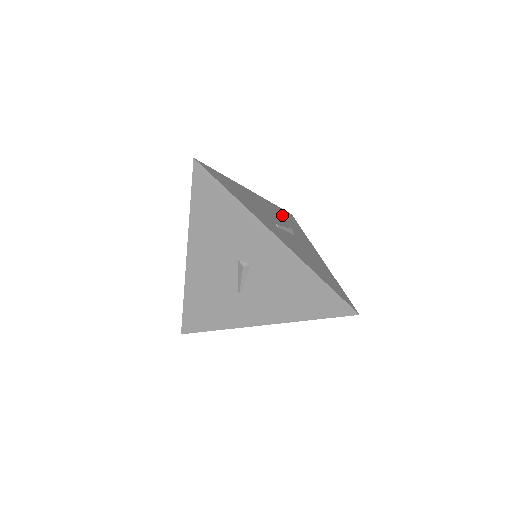
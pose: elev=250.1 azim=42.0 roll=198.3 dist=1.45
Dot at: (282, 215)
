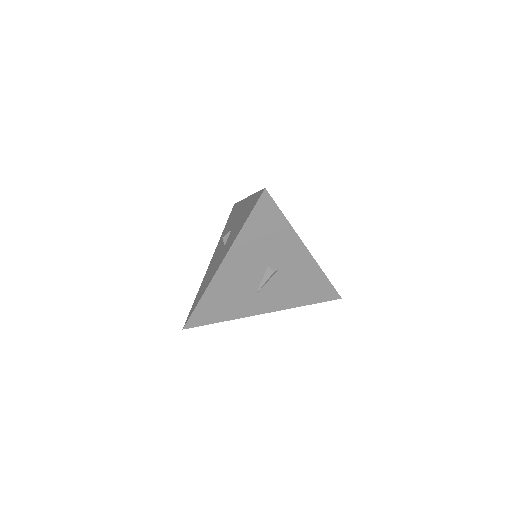
Dot at: occluded
